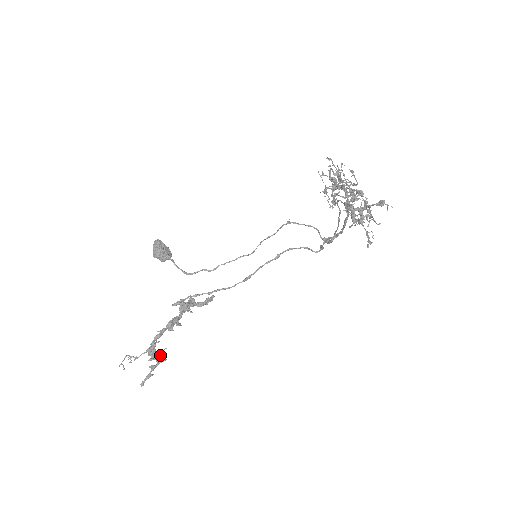
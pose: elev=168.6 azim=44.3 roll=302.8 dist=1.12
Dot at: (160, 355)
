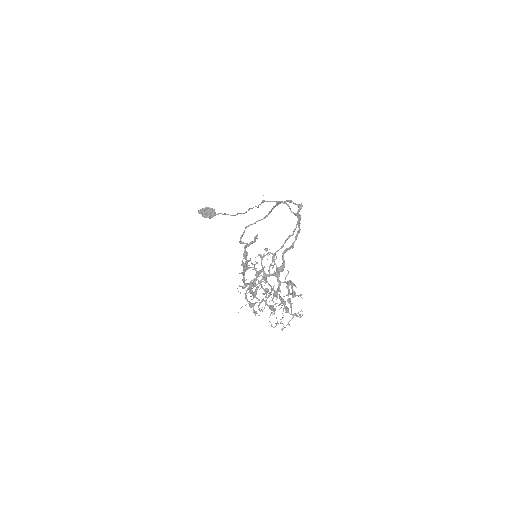
Dot at: (251, 293)
